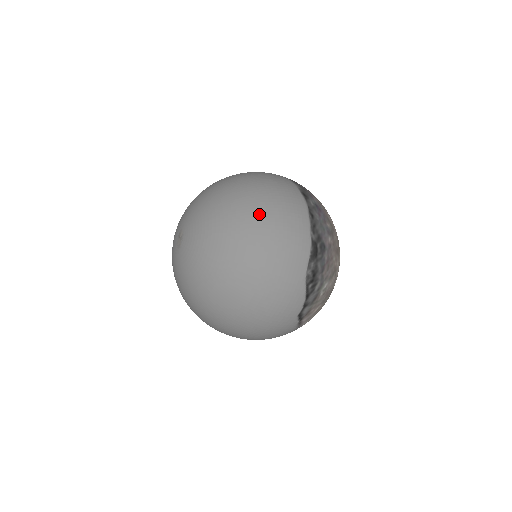
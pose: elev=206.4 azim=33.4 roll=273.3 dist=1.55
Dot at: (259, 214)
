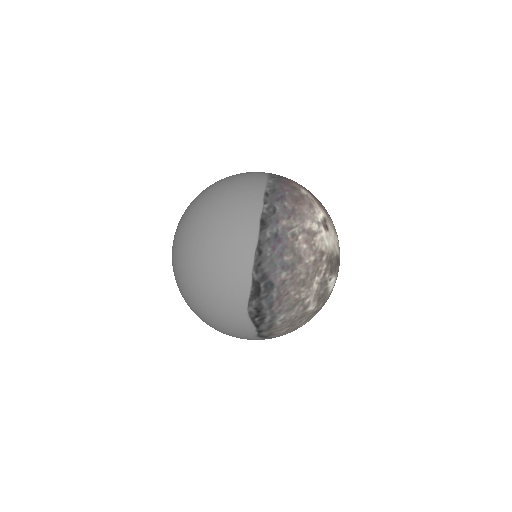
Dot at: (203, 249)
